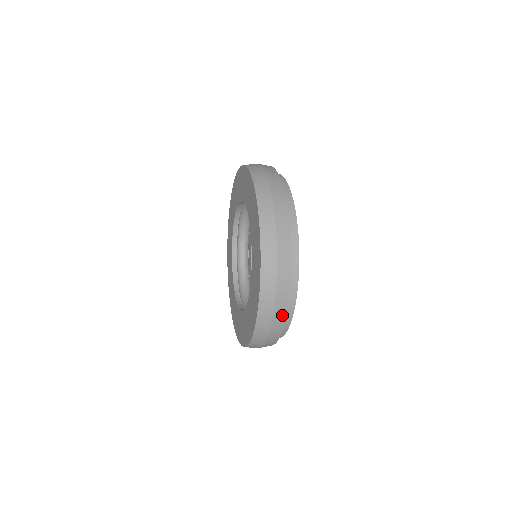
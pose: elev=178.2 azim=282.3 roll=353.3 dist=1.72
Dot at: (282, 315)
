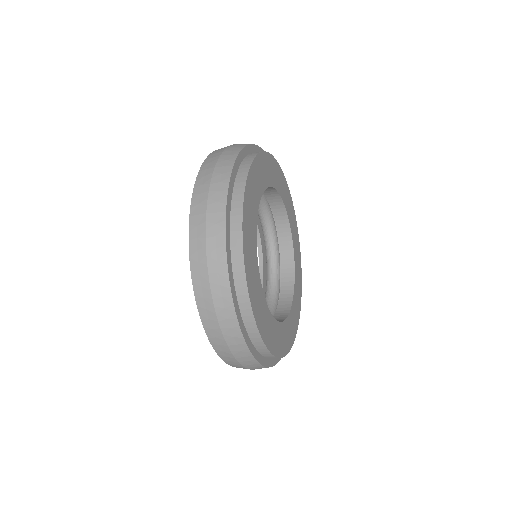
Dot at: (222, 274)
